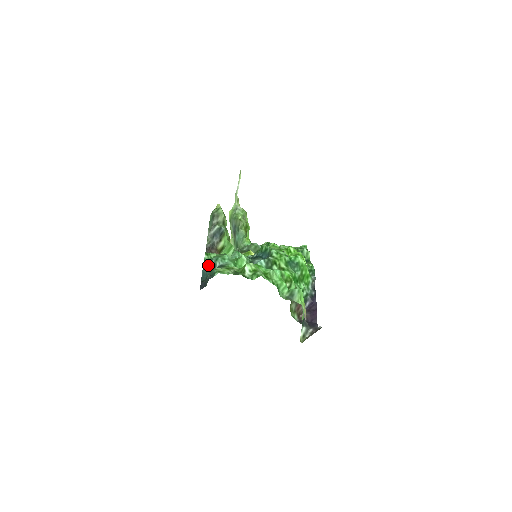
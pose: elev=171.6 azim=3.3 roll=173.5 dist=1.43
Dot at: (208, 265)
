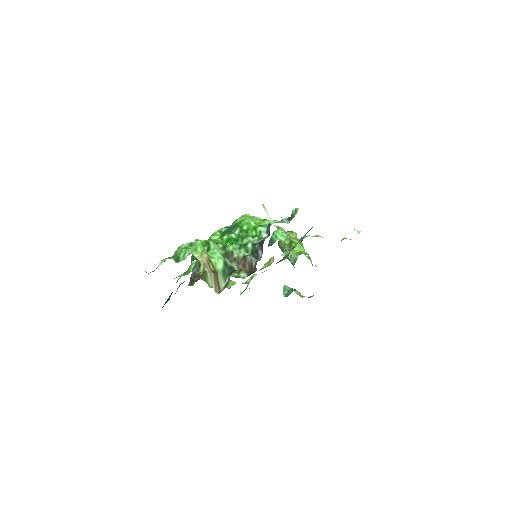
Dot at: occluded
